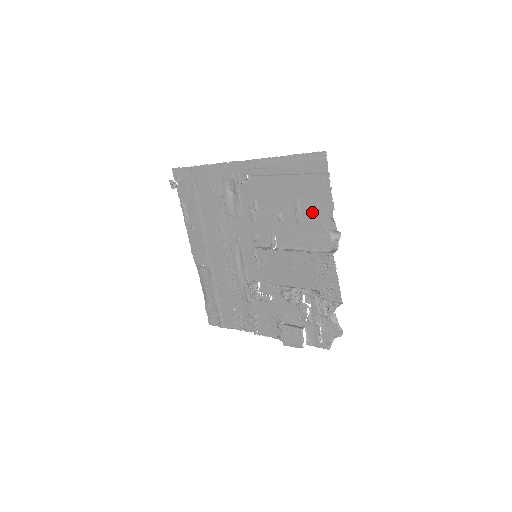
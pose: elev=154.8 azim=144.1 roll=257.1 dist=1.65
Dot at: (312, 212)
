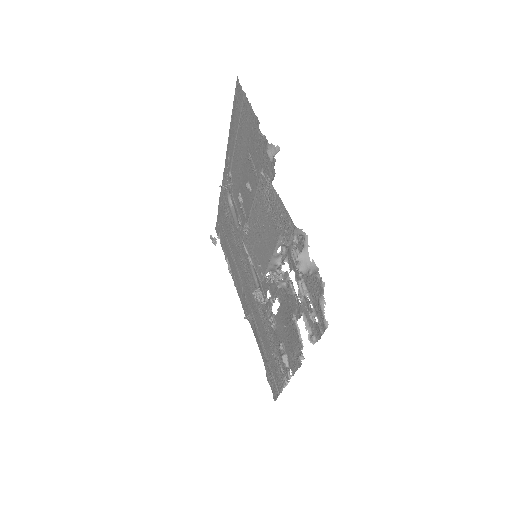
Dot at: (255, 150)
